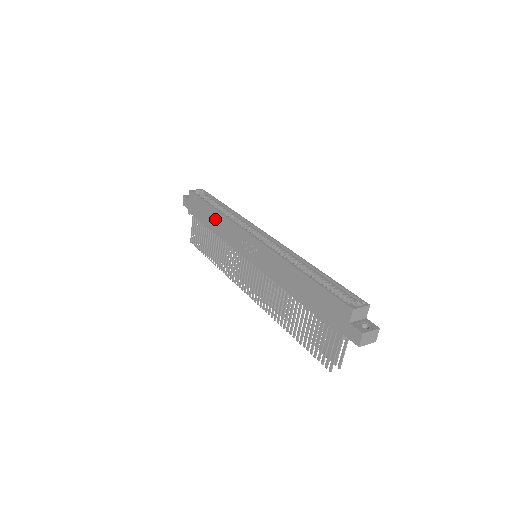
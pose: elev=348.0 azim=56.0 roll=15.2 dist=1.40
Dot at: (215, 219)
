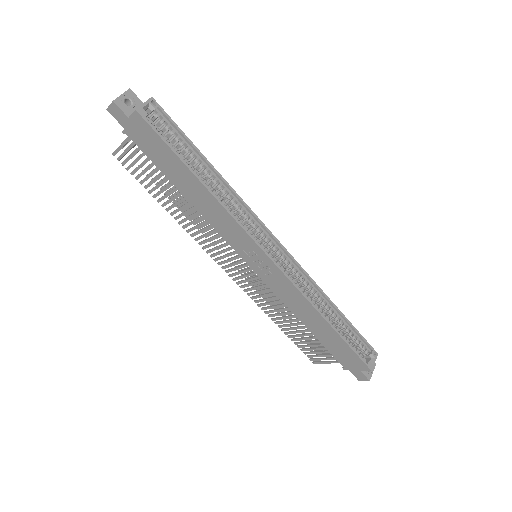
Dot at: (197, 192)
